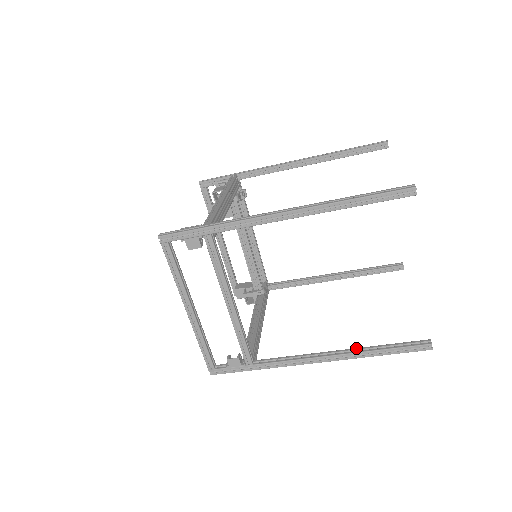
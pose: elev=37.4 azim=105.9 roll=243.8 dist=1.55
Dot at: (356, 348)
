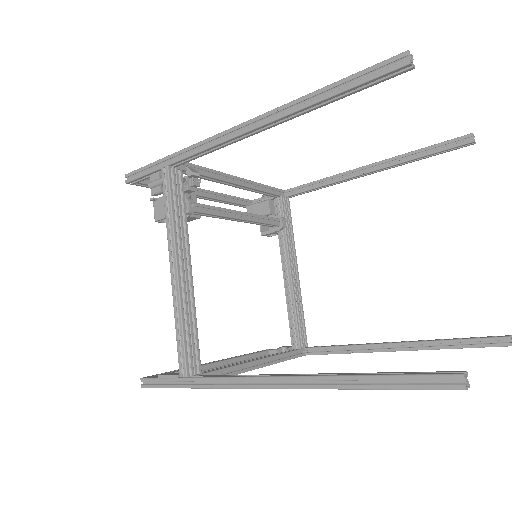
Dot at: (414, 343)
